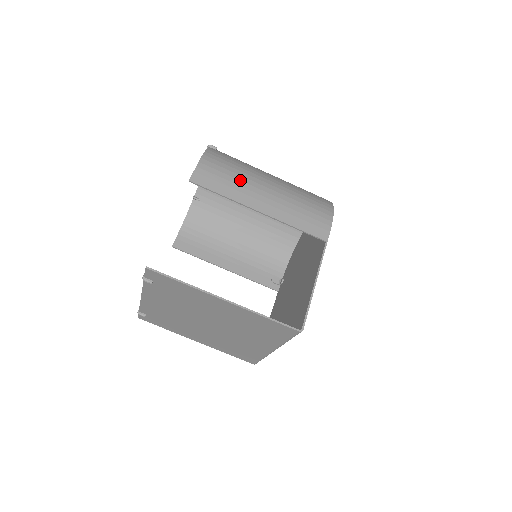
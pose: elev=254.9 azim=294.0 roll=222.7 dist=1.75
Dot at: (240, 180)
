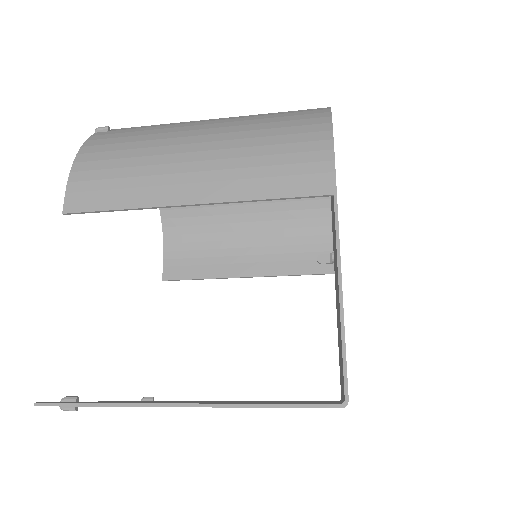
Dot at: (144, 165)
